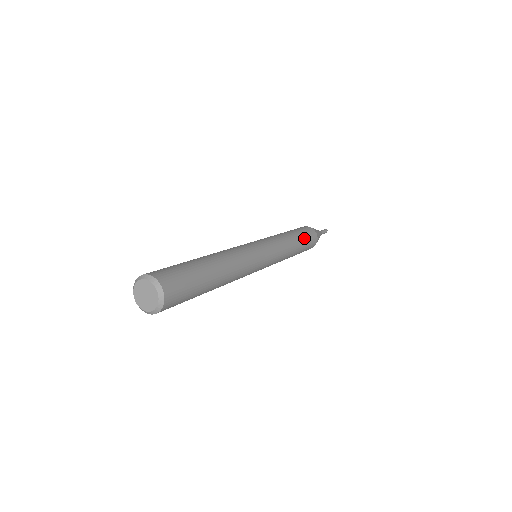
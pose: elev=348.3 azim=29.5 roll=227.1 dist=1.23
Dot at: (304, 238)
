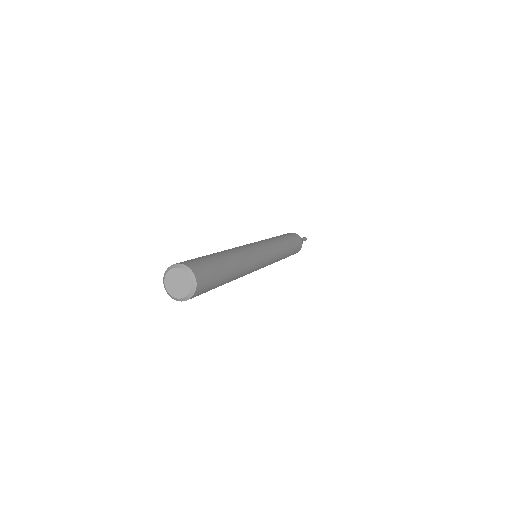
Dot at: (289, 237)
